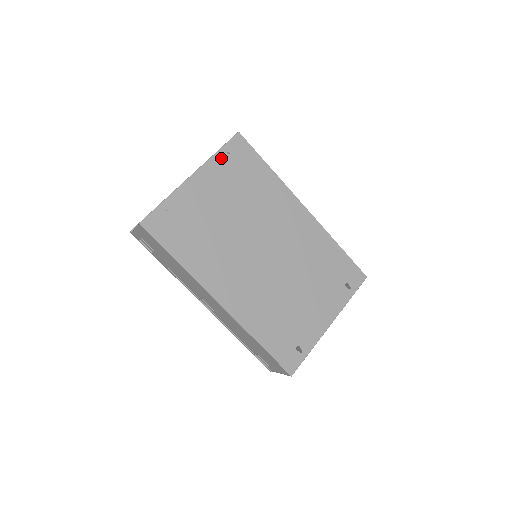
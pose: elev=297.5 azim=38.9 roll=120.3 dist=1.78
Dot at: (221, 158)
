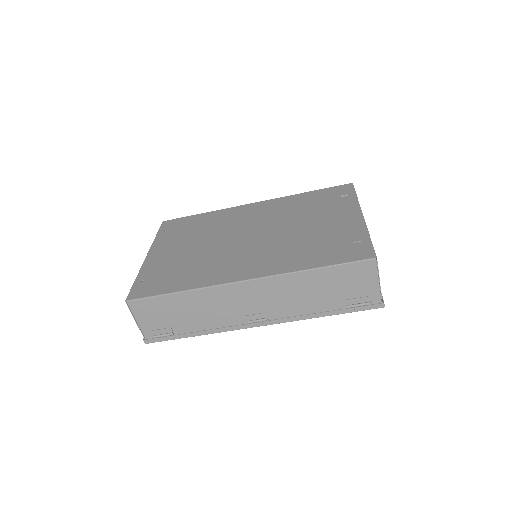
Dot at: (161, 236)
